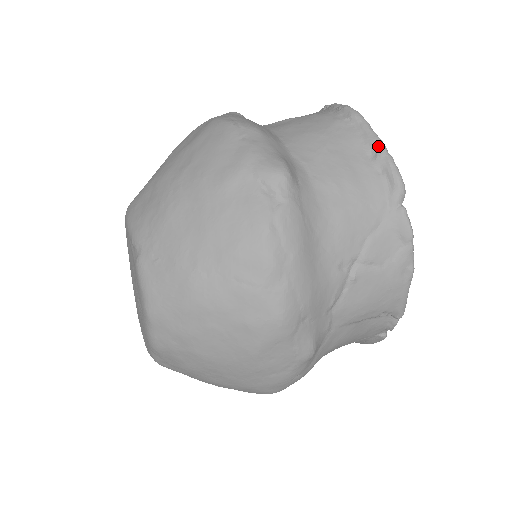
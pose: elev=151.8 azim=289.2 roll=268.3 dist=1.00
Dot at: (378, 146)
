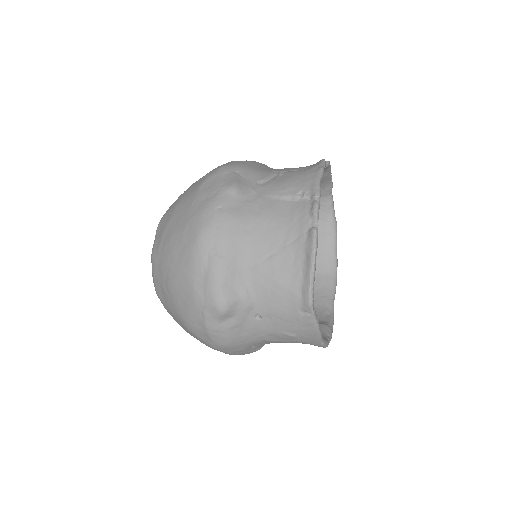
Dot at: occluded
